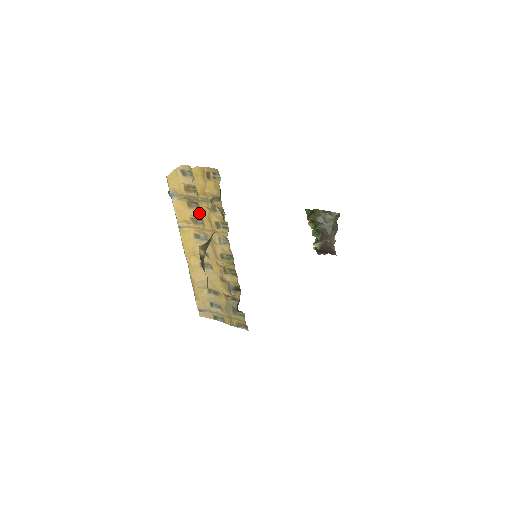
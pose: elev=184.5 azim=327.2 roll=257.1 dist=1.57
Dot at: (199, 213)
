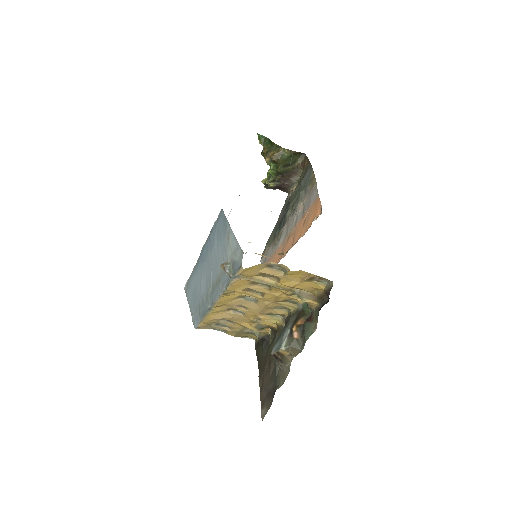
Dot at: (264, 290)
